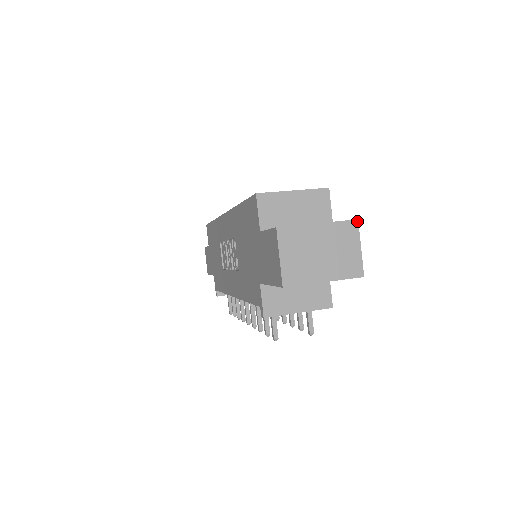
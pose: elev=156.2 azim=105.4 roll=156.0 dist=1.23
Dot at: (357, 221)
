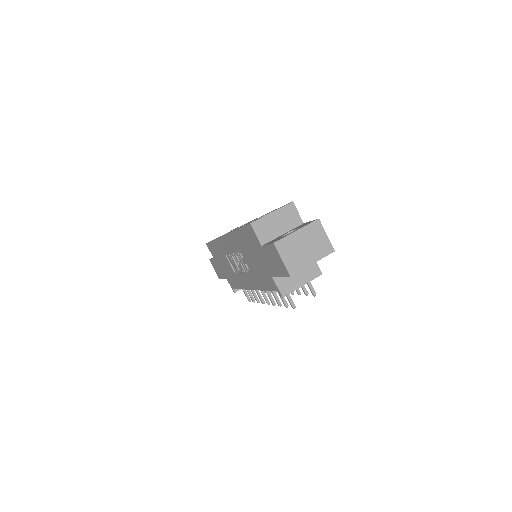
Dot at: (319, 220)
